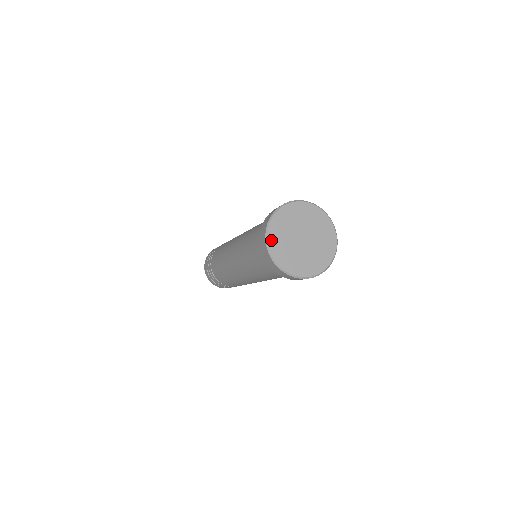
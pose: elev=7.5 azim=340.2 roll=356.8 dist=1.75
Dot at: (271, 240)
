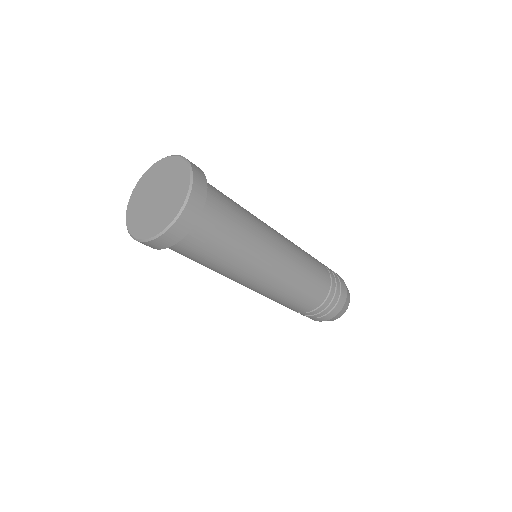
Dot at: (130, 206)
